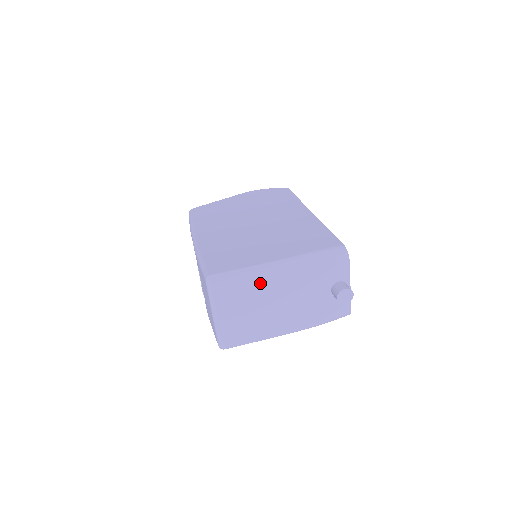
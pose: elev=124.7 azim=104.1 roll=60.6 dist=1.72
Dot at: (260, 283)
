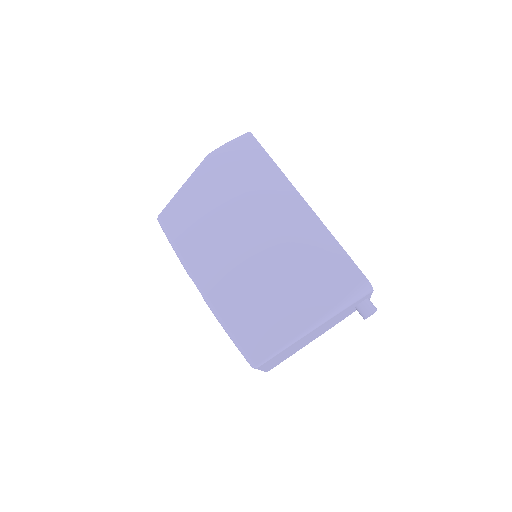
Dot at: occluded
